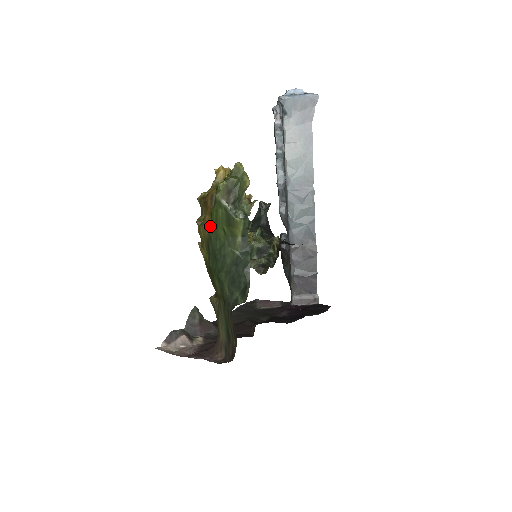
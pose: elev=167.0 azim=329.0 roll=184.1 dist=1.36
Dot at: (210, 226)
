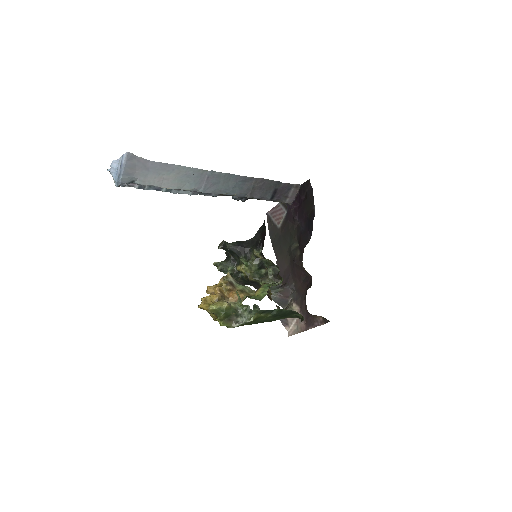
Dot at: occluded
